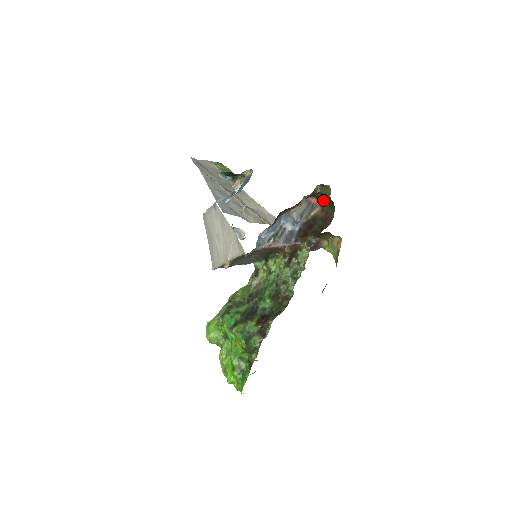
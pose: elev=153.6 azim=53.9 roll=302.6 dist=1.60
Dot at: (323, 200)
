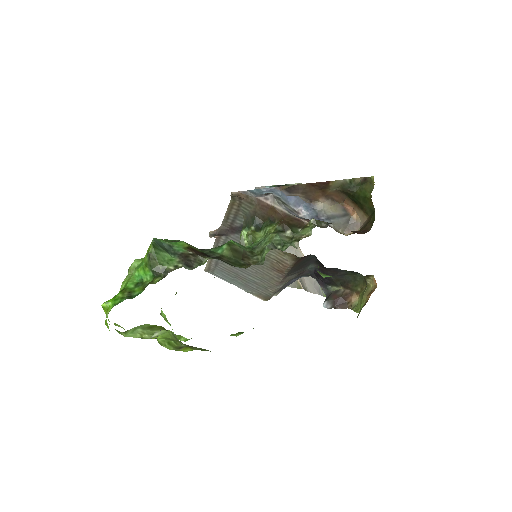
Dot at: (364, 211)
